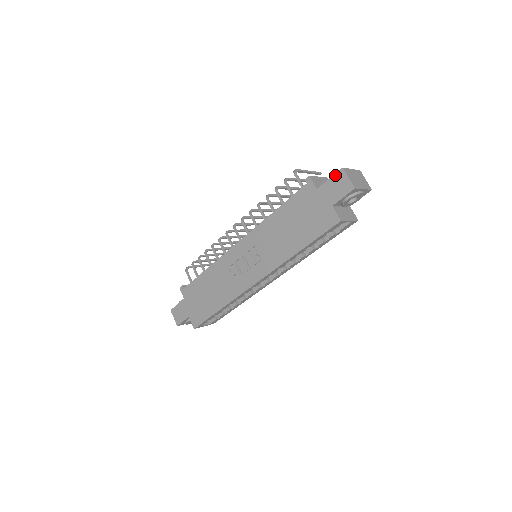
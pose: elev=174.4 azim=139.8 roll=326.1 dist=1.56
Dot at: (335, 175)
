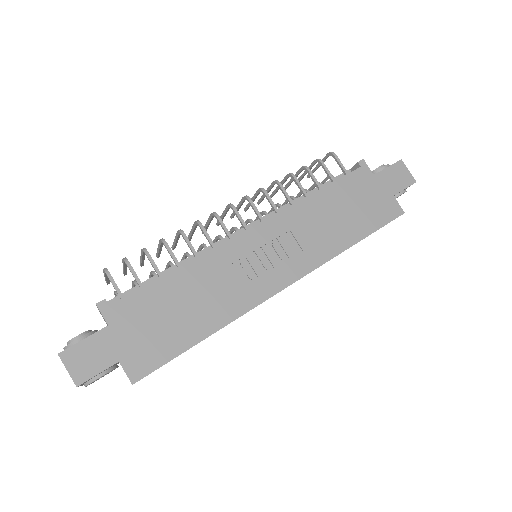
Dot at: (394, 165)
